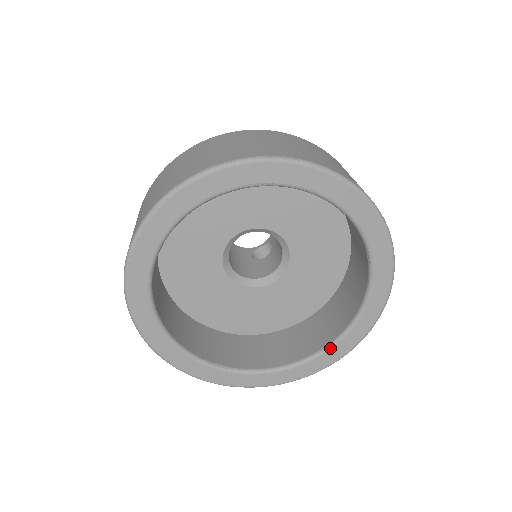
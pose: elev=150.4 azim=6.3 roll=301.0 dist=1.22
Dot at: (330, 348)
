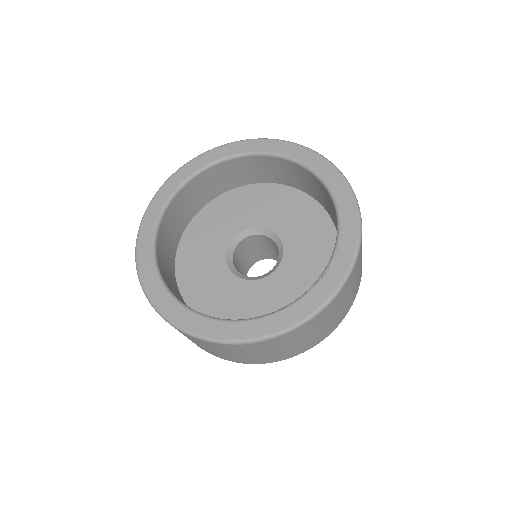
Dot at: (323, 276)
